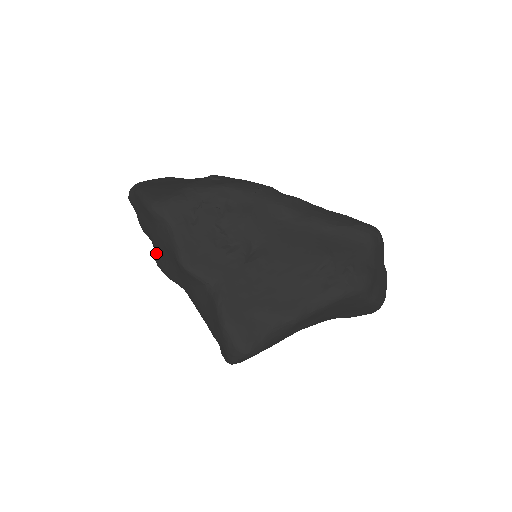
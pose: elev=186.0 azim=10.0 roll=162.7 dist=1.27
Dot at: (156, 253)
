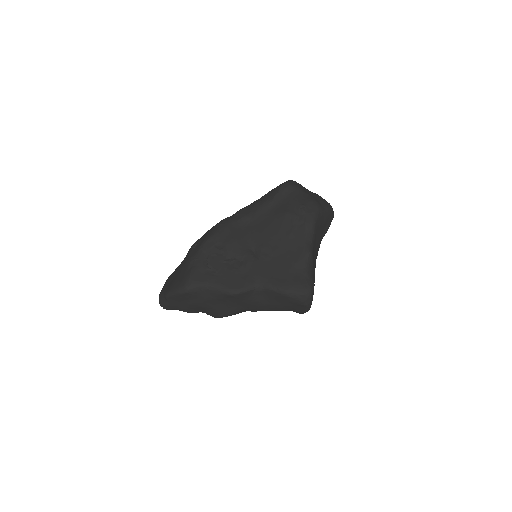
Dot at: (212, 312)
